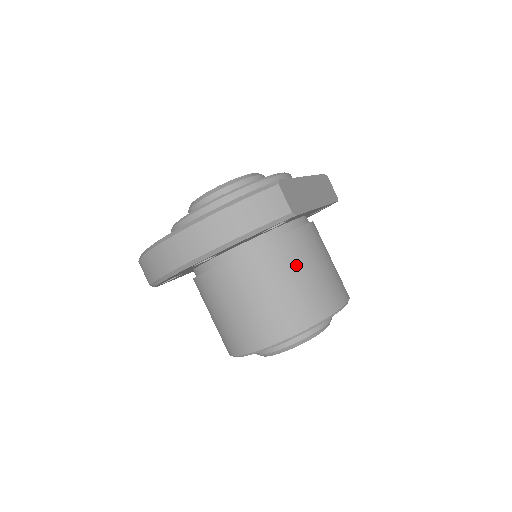
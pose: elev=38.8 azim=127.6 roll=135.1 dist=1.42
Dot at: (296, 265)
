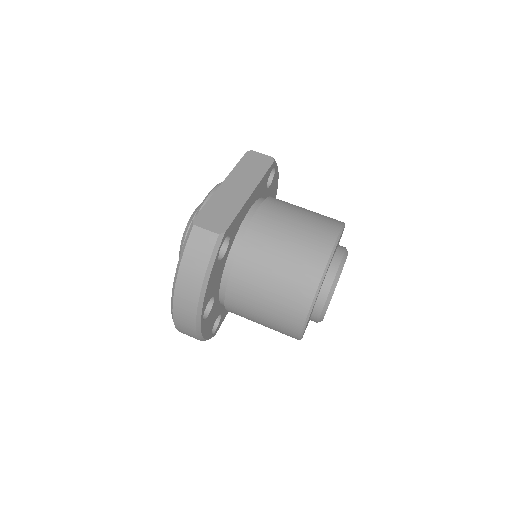
Dot at: (269, 253)
